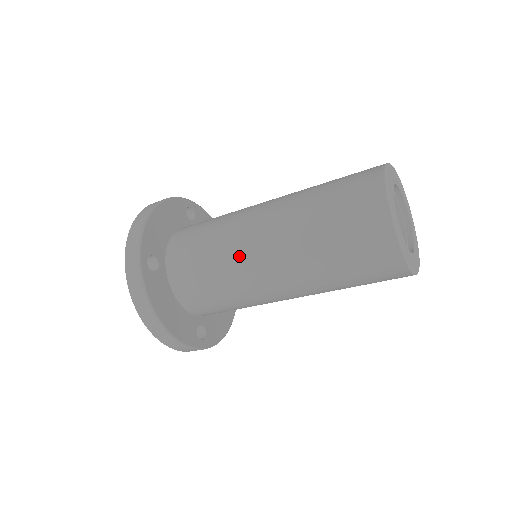
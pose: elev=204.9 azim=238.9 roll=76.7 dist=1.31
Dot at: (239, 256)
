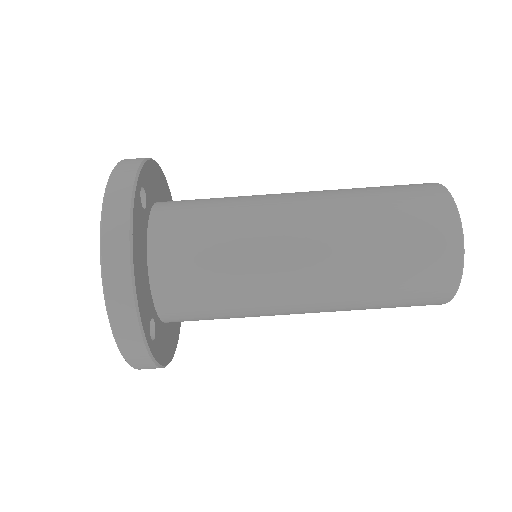
Dot at: (265, 217)
